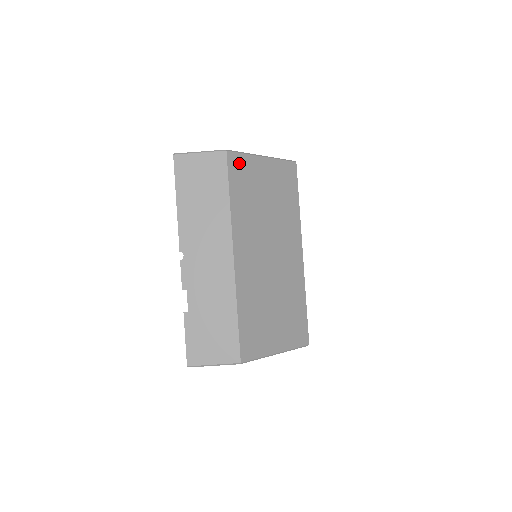
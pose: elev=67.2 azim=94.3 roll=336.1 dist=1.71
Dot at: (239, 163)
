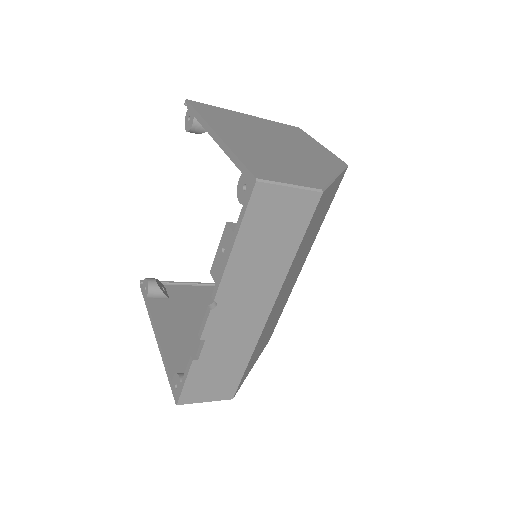
Dot at: (322, 200)
